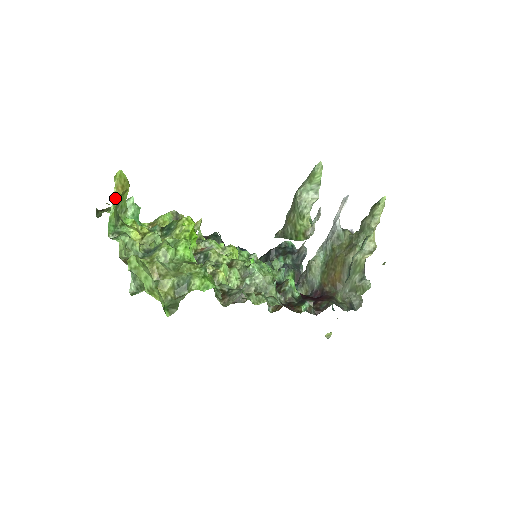
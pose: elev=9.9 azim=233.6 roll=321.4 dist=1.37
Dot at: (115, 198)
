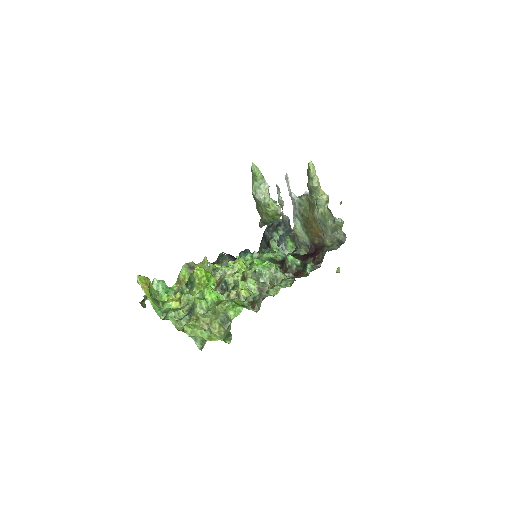
Dot at: (147, 294)
